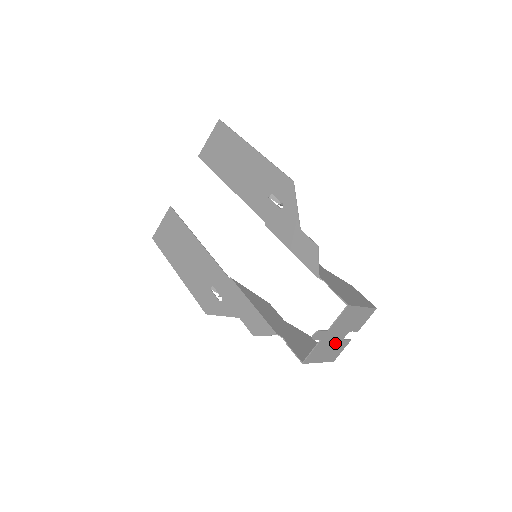
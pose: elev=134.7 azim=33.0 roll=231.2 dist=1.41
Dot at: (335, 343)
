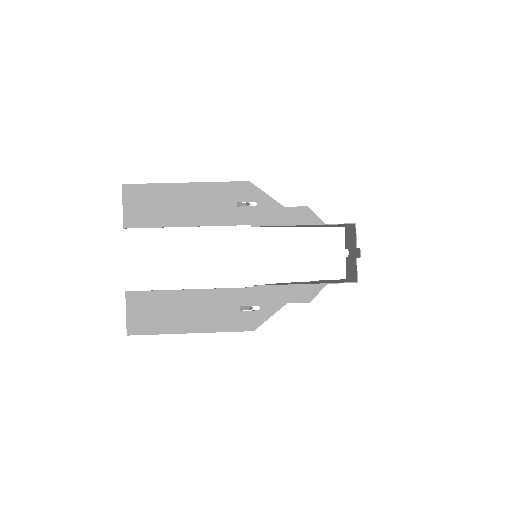
Dot at: (351, 261)
